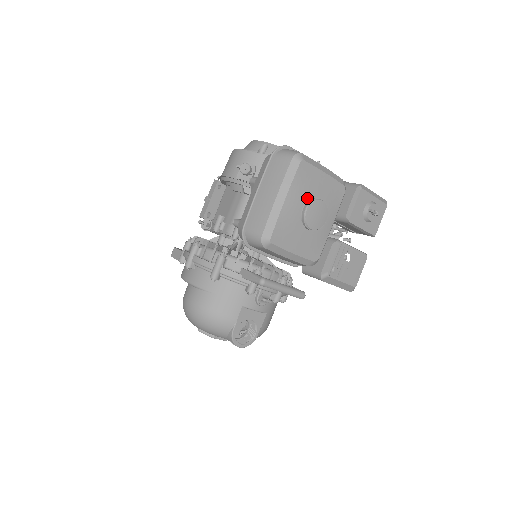
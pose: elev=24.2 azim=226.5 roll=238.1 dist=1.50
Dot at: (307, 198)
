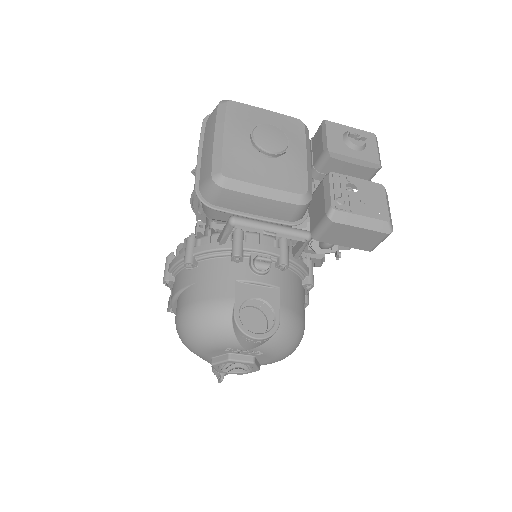
Dot at: occluded
